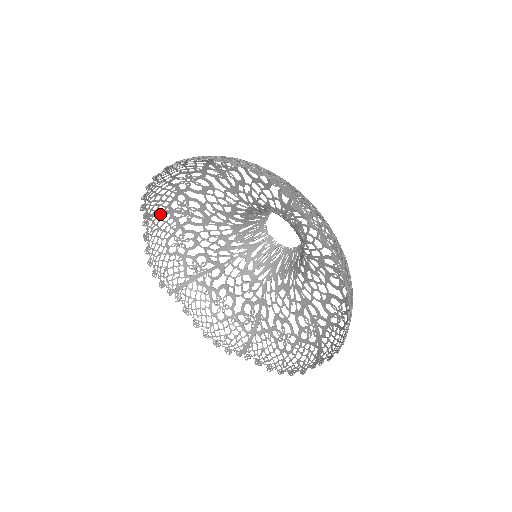
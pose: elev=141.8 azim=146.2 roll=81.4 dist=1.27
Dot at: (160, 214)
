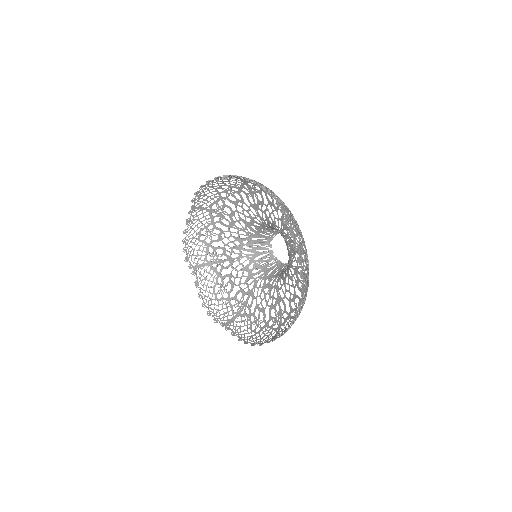
Dot at: occluded
